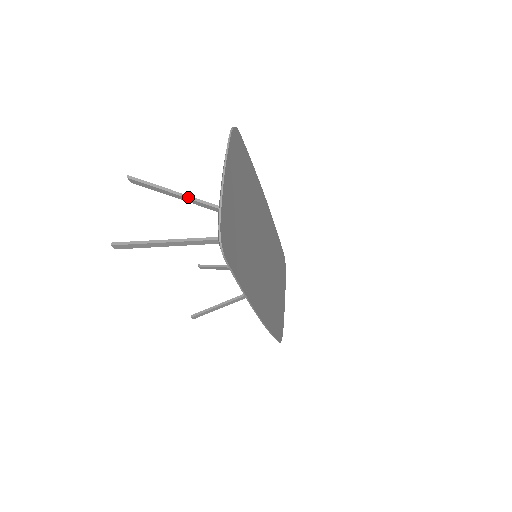
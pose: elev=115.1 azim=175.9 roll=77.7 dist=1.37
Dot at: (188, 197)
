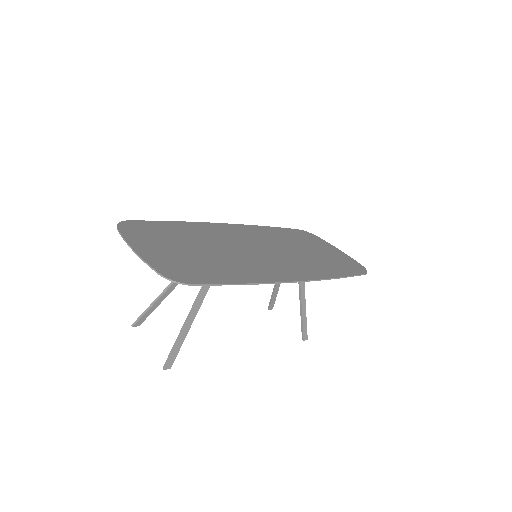
Dot at: (168, 288)
